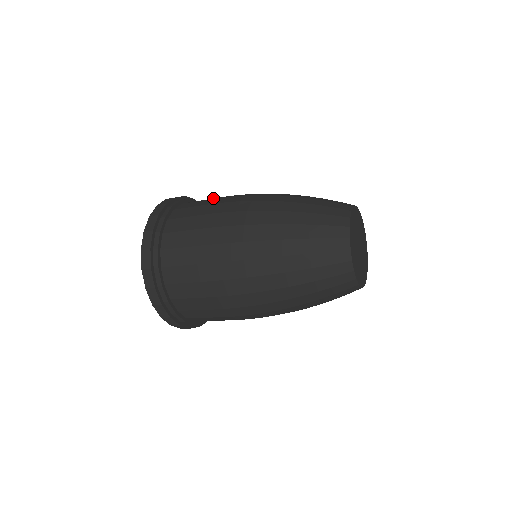
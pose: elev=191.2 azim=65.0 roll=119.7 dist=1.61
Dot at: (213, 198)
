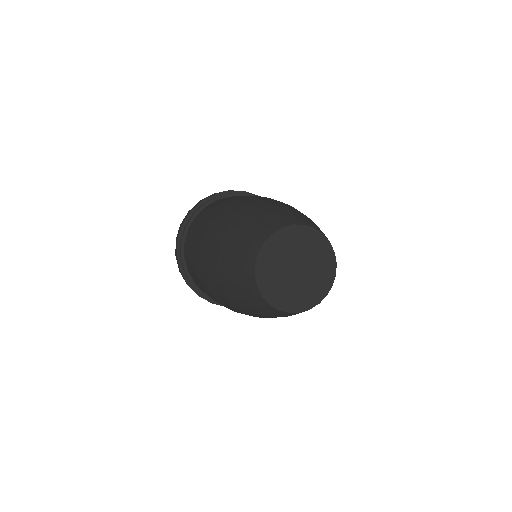
Dot at: (200, 218)
